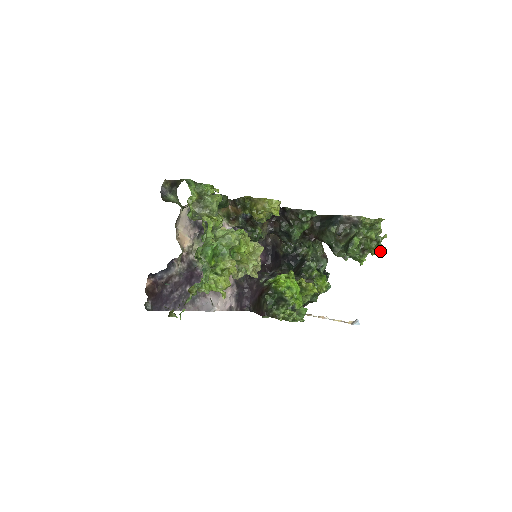
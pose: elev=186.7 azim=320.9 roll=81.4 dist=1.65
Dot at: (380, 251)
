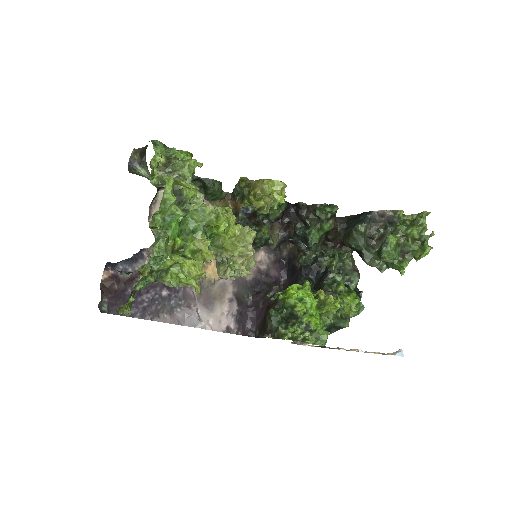
Dot at: (426, 253)
